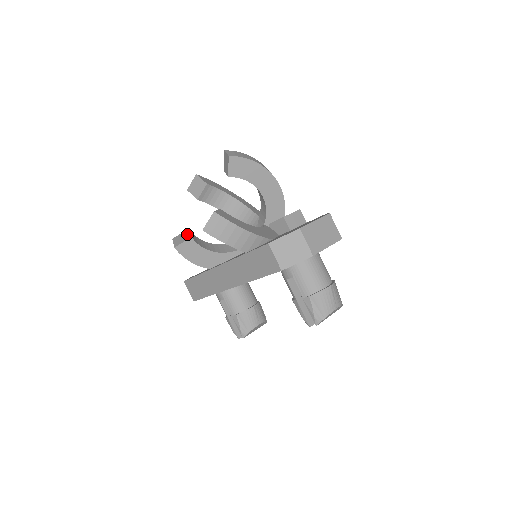
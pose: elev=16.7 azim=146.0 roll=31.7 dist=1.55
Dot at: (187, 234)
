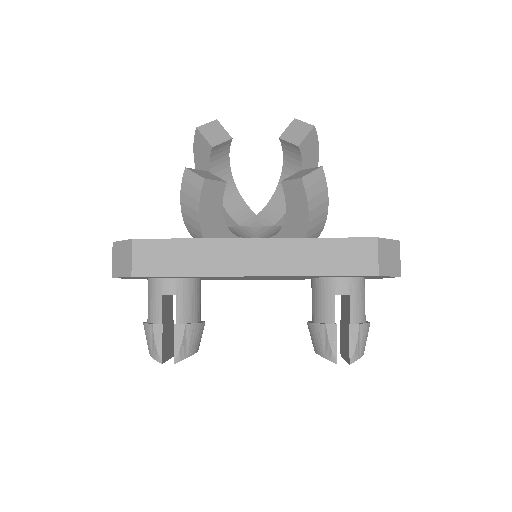
Dot at: (213, 175)
